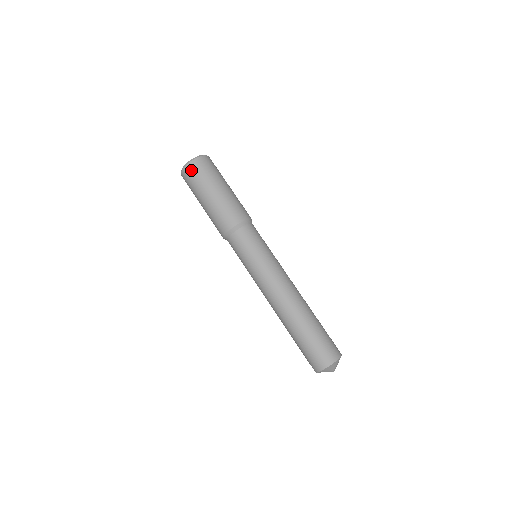
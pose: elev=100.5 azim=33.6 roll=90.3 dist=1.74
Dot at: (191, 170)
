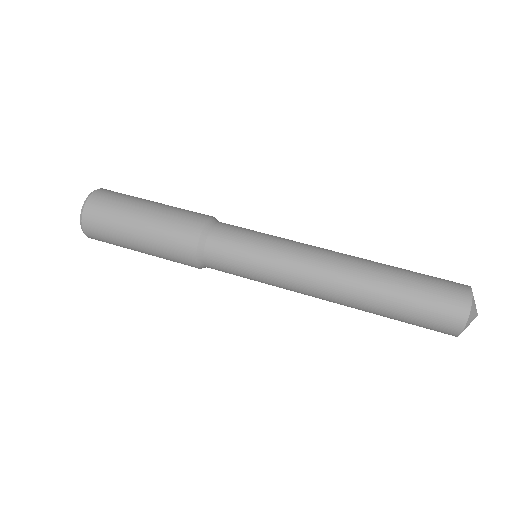
Dot at: (93, 212)
